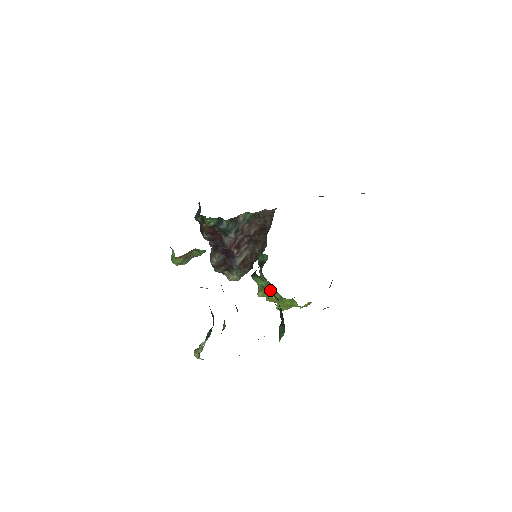
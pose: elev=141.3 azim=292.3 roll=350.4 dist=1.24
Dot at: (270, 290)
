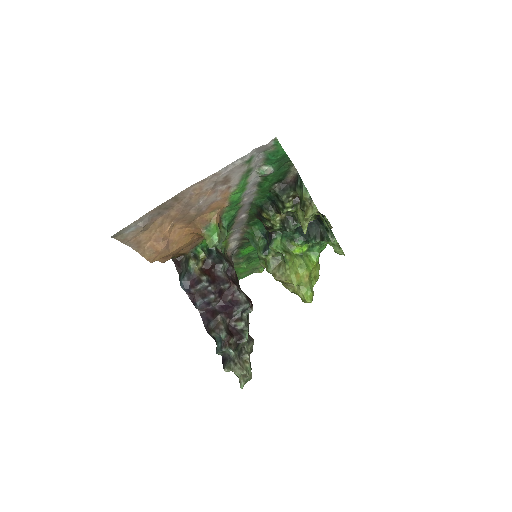
Dot at: (290, 252)
